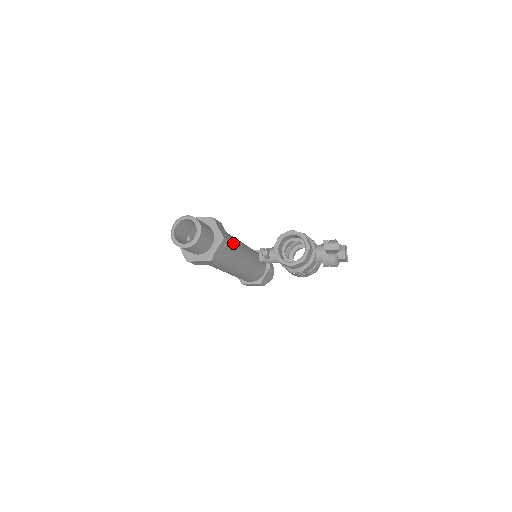
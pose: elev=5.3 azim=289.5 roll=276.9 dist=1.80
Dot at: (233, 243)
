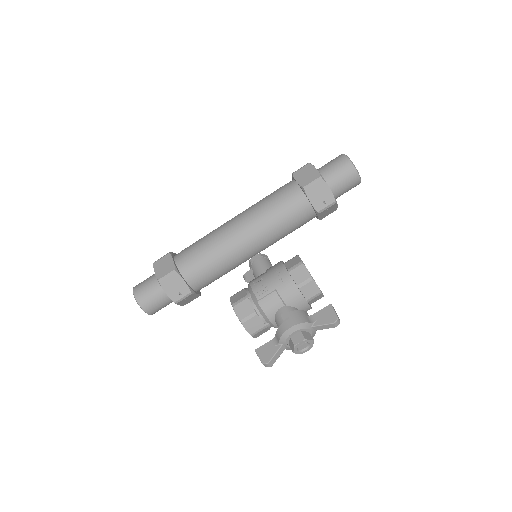
Dot at: (207, 273)
